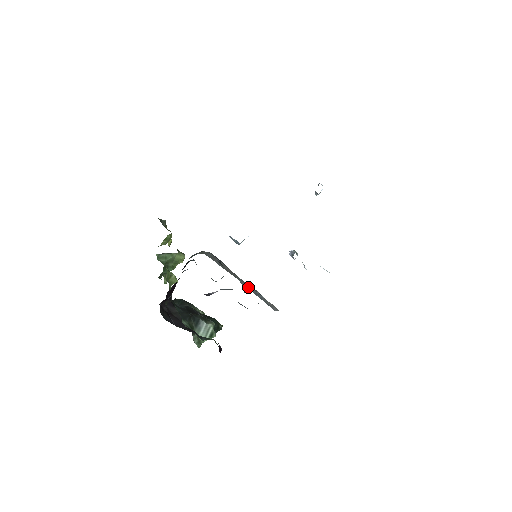
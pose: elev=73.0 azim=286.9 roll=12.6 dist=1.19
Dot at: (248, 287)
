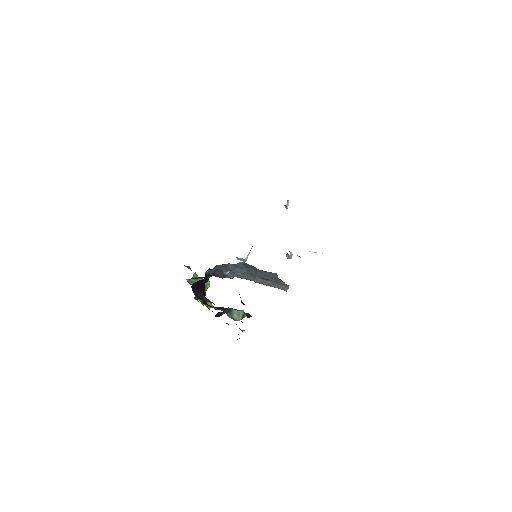
Dot at: (261, 282)
